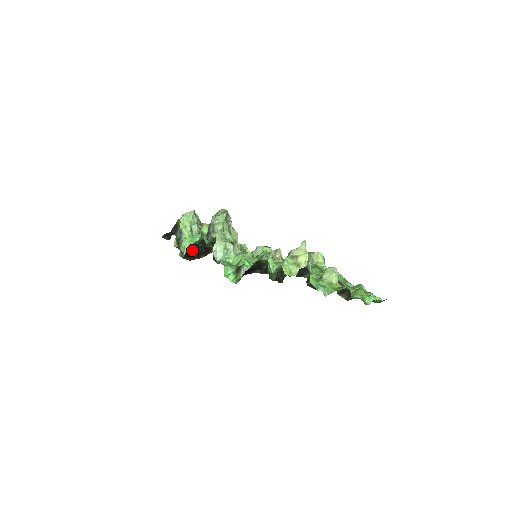
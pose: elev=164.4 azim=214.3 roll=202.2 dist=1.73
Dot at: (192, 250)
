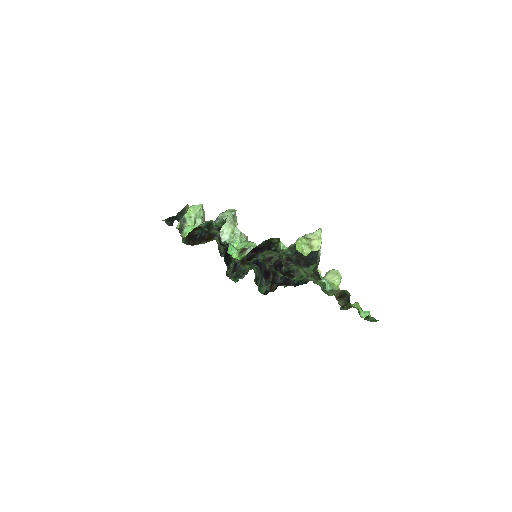
Dot at: (195, 233)
